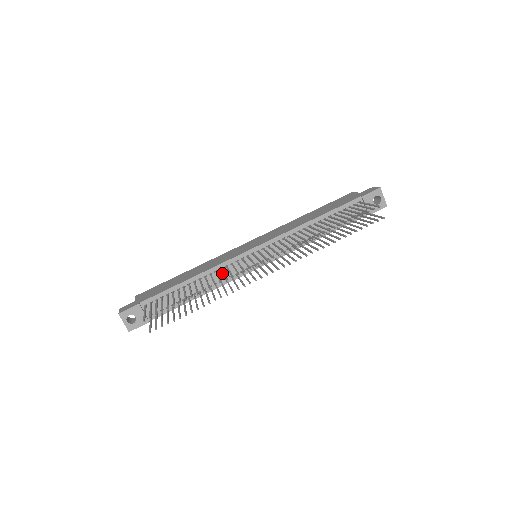
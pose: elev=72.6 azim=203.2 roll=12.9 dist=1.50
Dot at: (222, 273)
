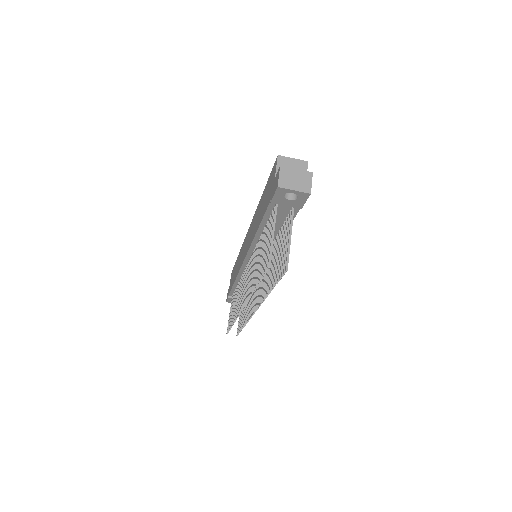
Dot at: occluded
